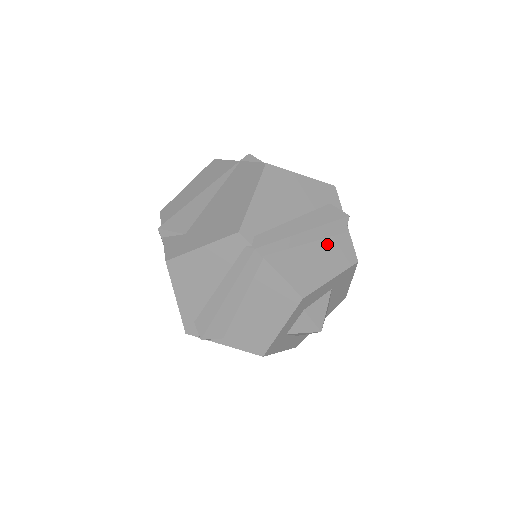
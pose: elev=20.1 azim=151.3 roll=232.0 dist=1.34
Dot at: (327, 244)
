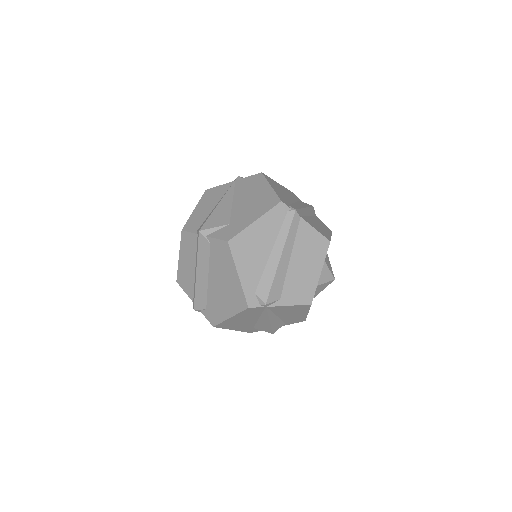
Dot at: (315, 219)
